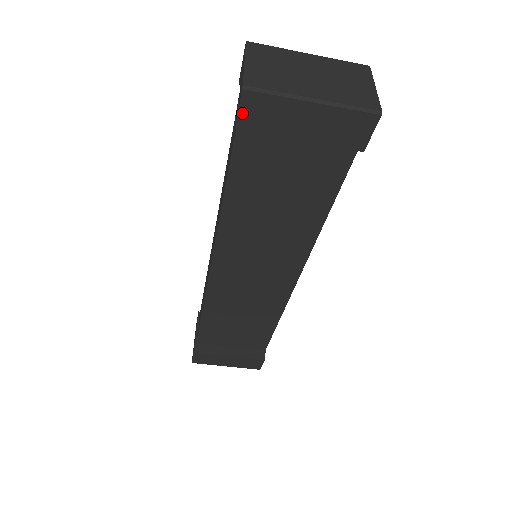
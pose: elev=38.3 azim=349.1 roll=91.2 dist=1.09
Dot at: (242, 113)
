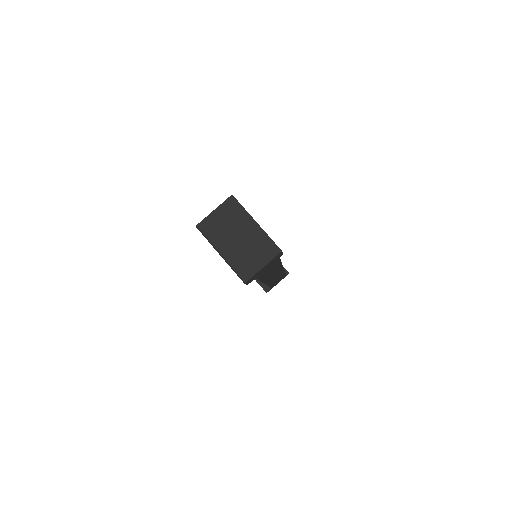
Dot at: occluded
